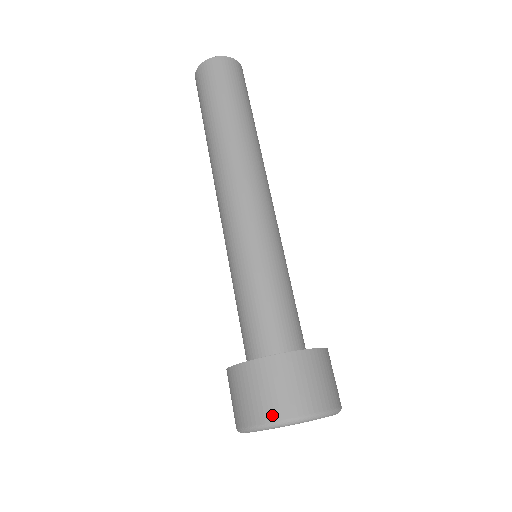
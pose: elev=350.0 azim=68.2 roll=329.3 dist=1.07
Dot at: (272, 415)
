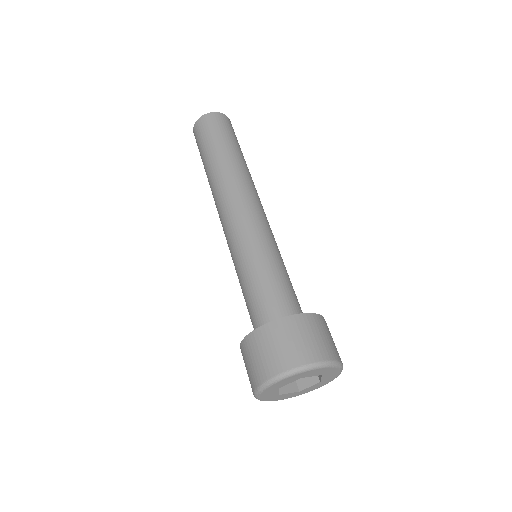
Dot at: (316, 356)
